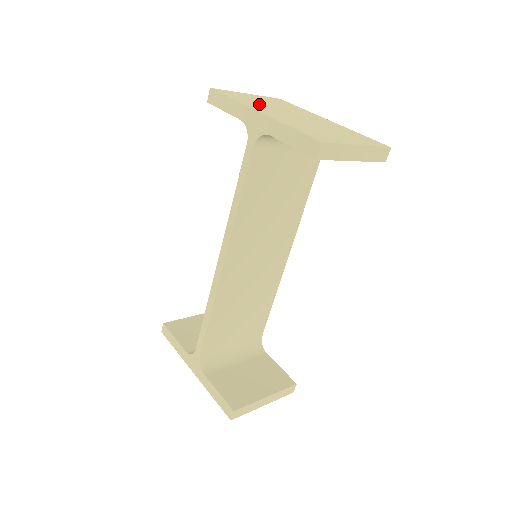
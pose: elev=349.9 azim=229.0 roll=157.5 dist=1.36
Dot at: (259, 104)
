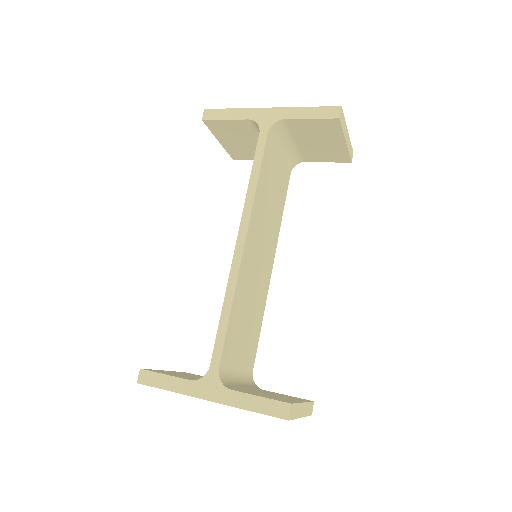
Dot at: occluded
